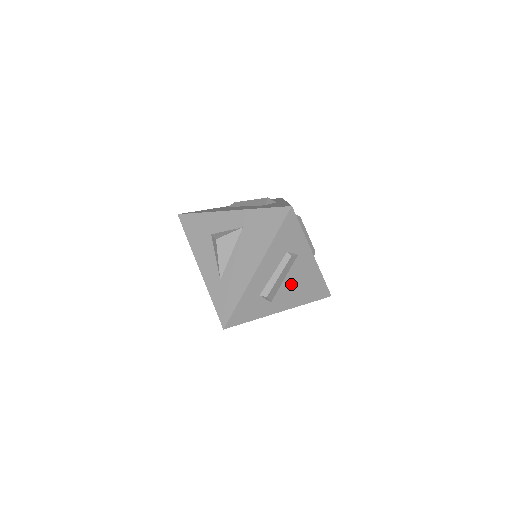
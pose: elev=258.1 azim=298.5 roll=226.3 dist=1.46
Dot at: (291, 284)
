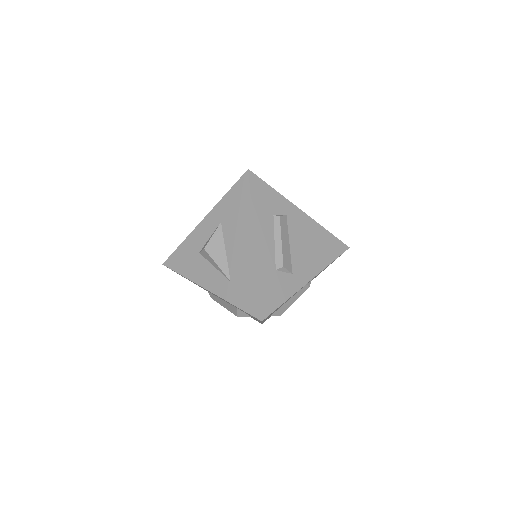
Dot at: (300, 248)
